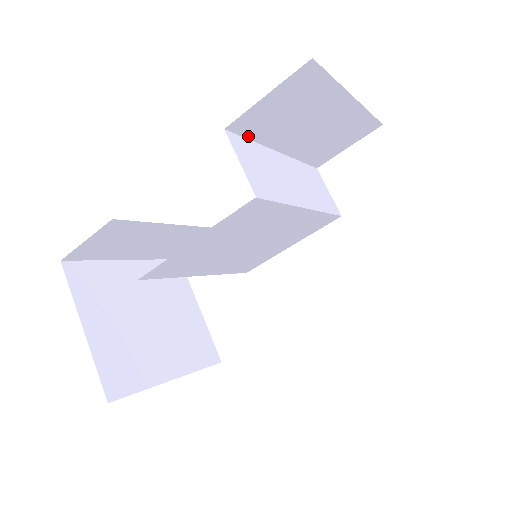
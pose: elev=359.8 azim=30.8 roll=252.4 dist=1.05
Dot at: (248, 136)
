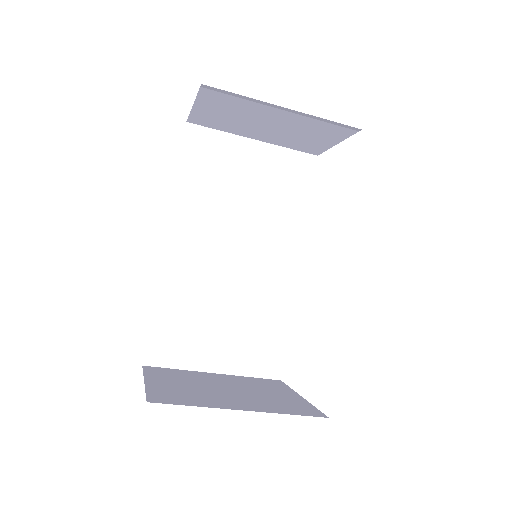
Dot at: occluded
